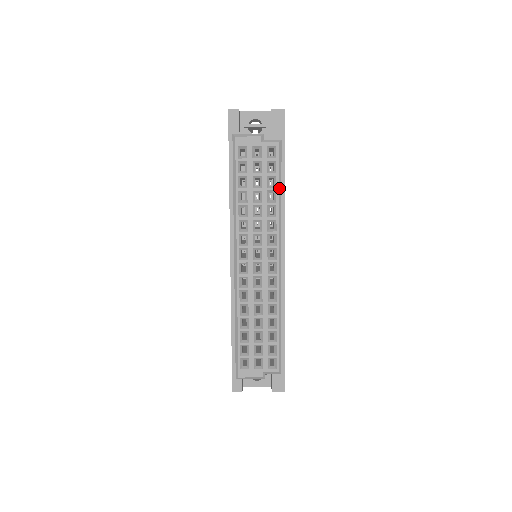
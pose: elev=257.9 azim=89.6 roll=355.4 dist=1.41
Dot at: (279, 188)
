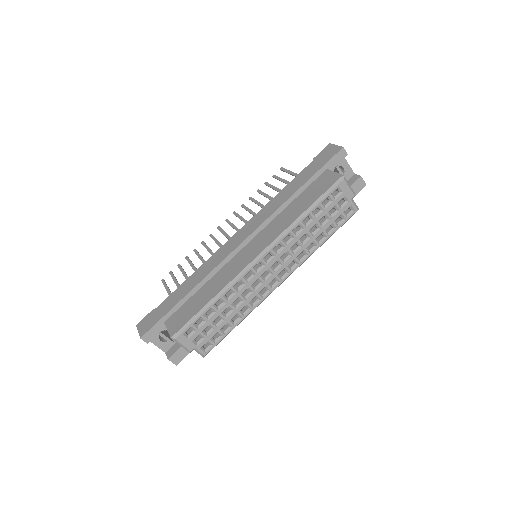
Dot at: (329, 237)
